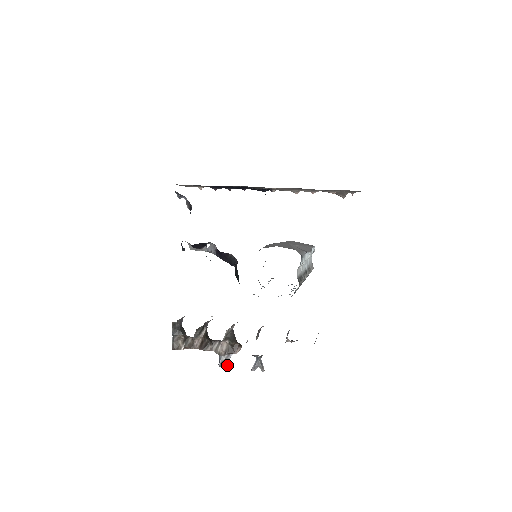
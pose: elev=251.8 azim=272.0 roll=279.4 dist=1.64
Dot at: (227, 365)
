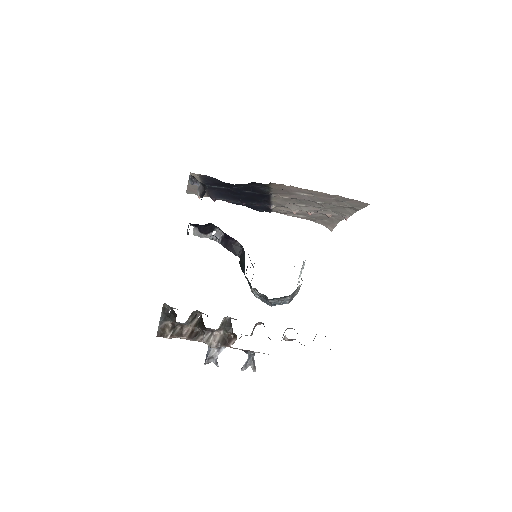
Dot at: (214, 362)
